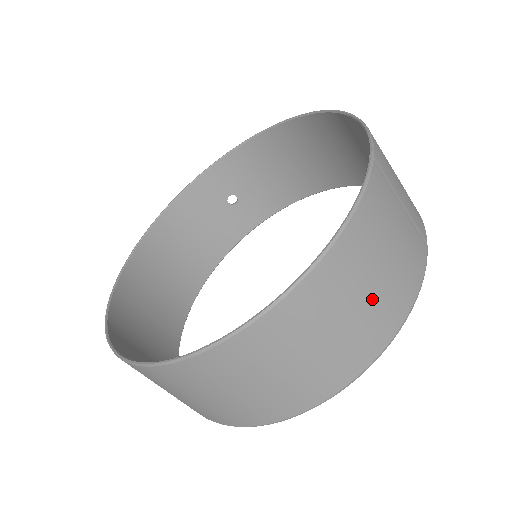
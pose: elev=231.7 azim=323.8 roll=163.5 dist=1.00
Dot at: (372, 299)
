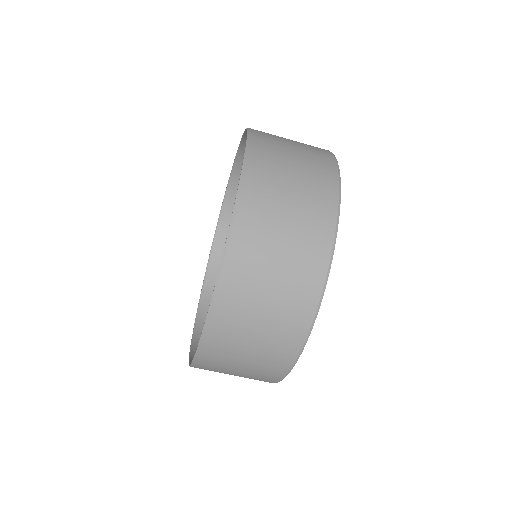
Dot at: (301, 168)
